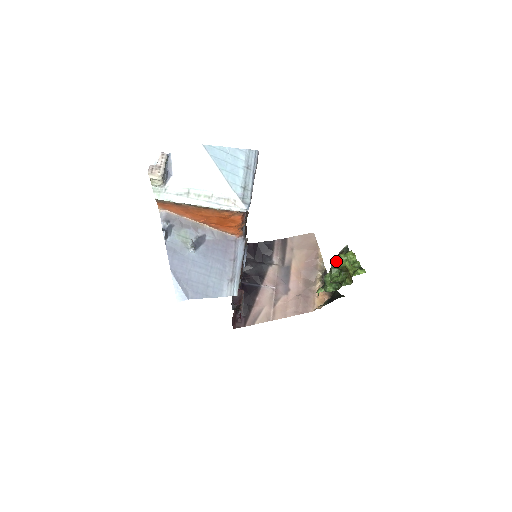
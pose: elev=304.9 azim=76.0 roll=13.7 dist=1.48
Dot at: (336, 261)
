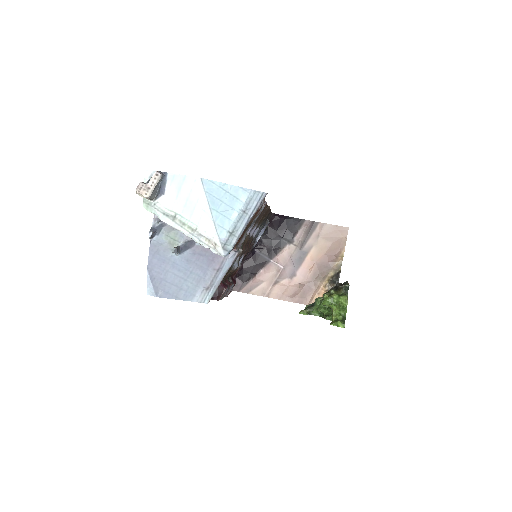
Dot at: (326, 299)
